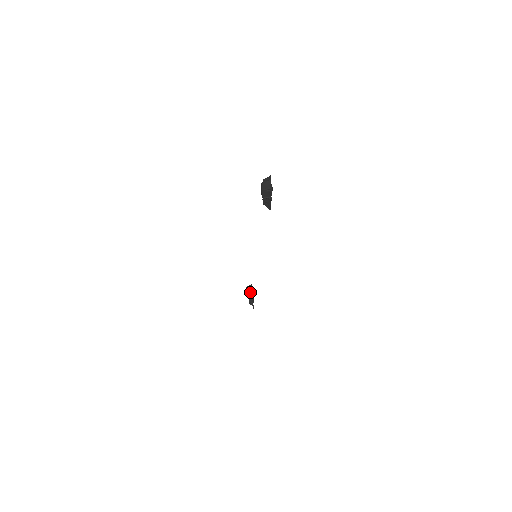
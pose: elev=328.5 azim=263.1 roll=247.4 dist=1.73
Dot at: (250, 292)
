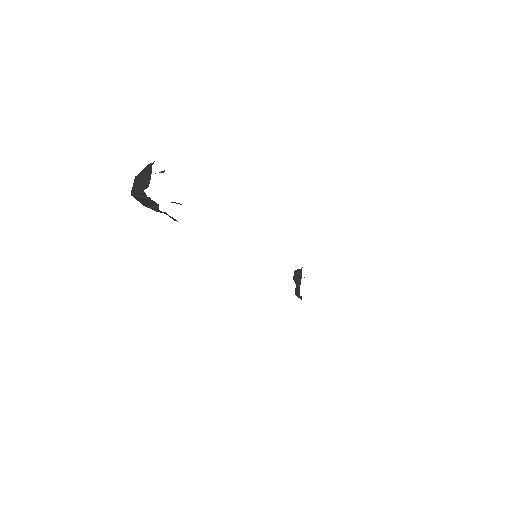
Dot at: (297, 280)
